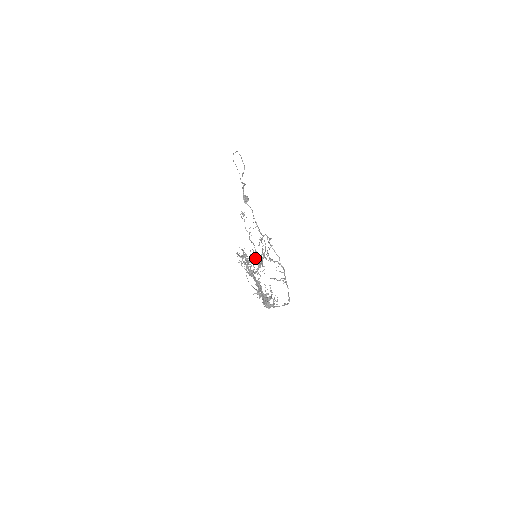
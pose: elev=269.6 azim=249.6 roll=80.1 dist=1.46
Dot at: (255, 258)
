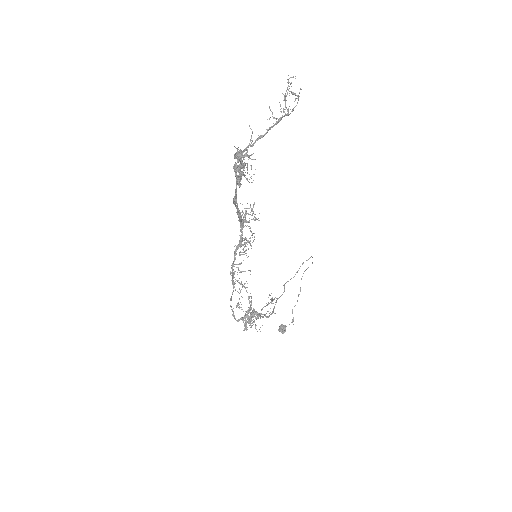
Dot at: (258, 220)
